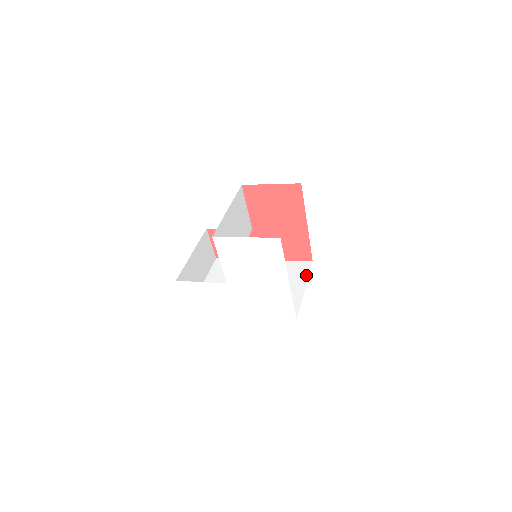
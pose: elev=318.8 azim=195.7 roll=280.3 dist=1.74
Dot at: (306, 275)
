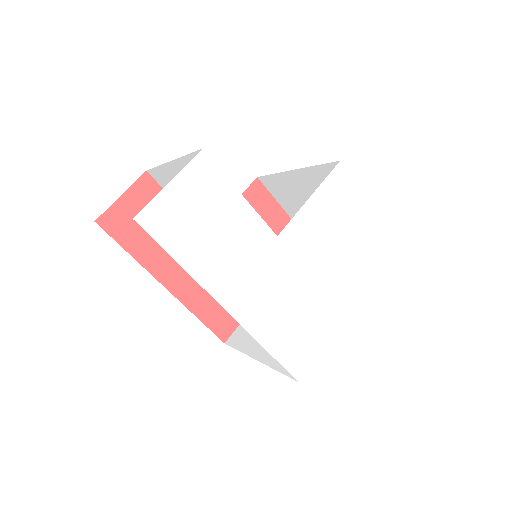
Dot at: occluded
